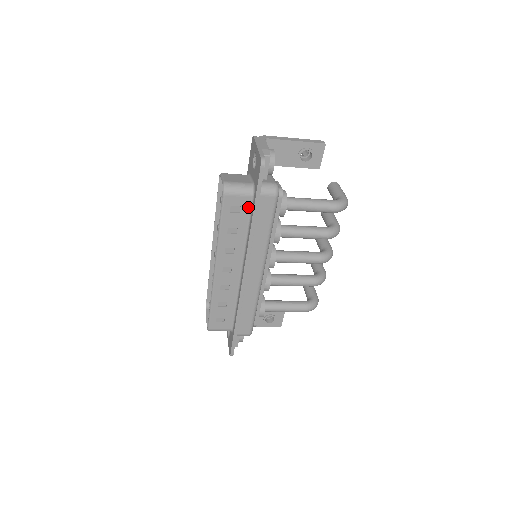
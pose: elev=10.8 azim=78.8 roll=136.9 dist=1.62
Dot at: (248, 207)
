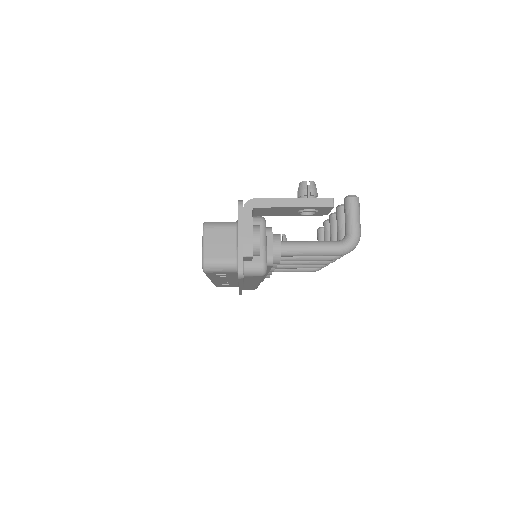
Dot at: (234, 273)
